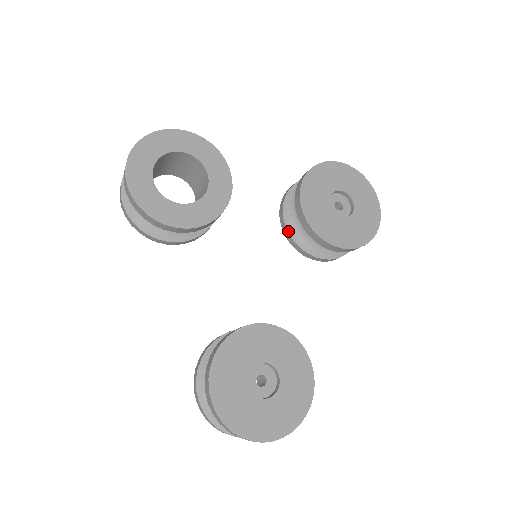
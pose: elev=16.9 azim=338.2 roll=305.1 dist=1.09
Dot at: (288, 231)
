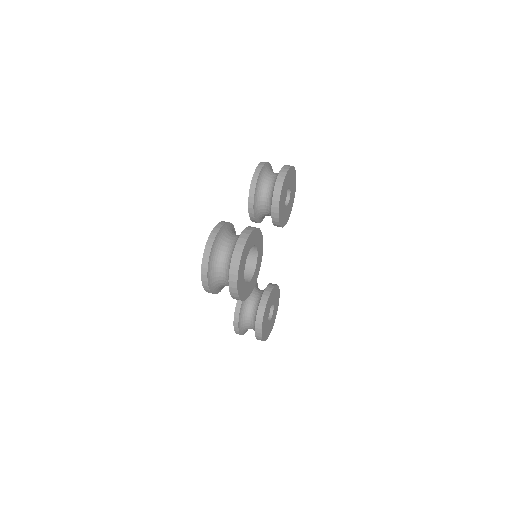
Dot at: (255, 219)
